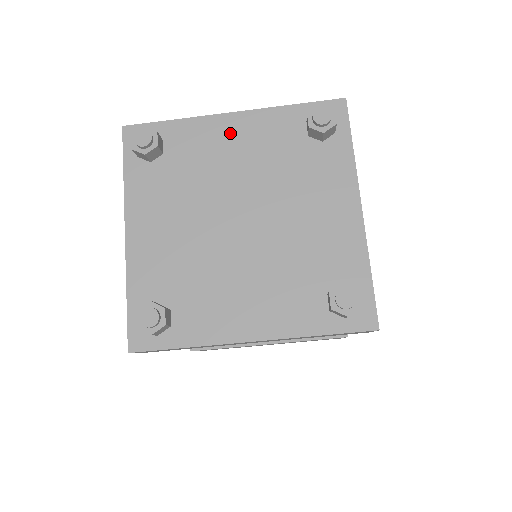
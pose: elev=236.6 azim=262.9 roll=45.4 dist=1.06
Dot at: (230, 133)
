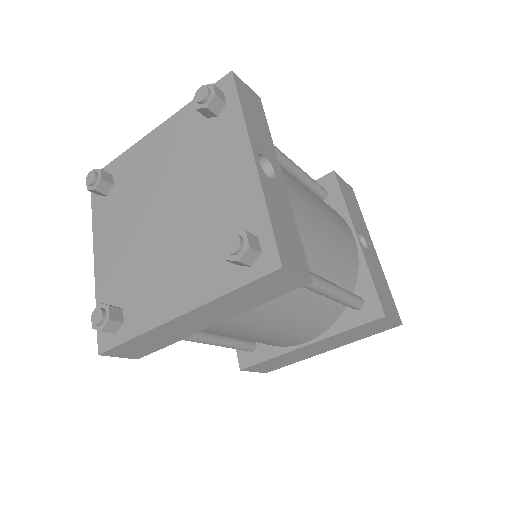
Dot at: (153, 146)
